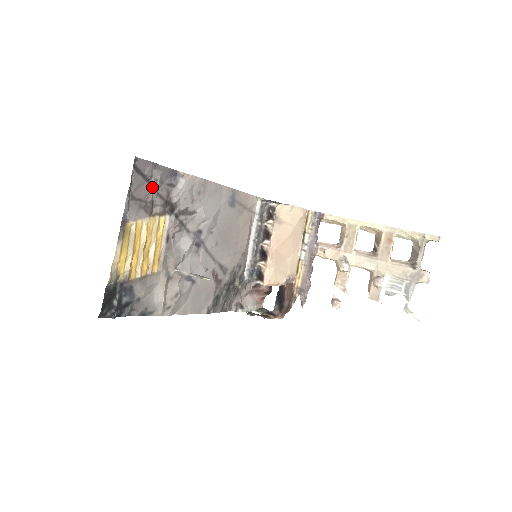
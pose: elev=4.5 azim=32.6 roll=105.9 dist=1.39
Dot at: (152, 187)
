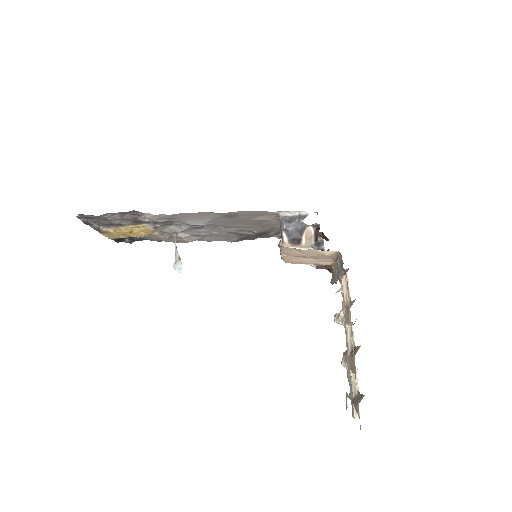
Dot at: (111, 220)
